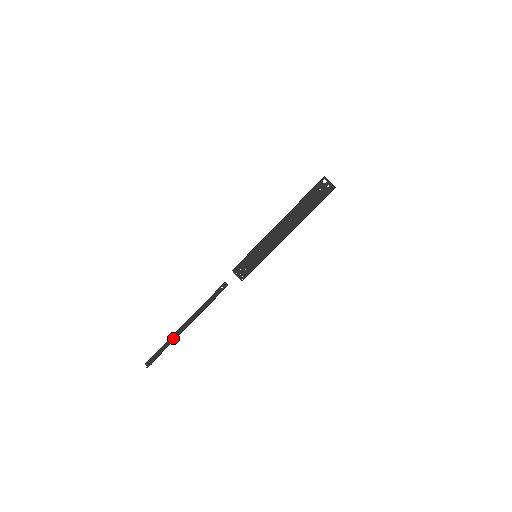
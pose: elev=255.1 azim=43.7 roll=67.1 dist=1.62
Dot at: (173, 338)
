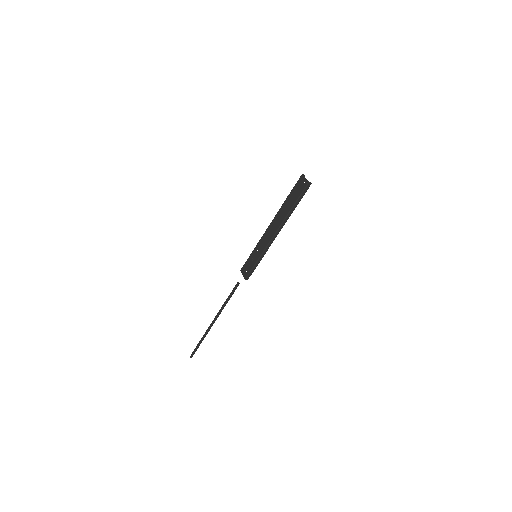
Dot at: (207, 332)
